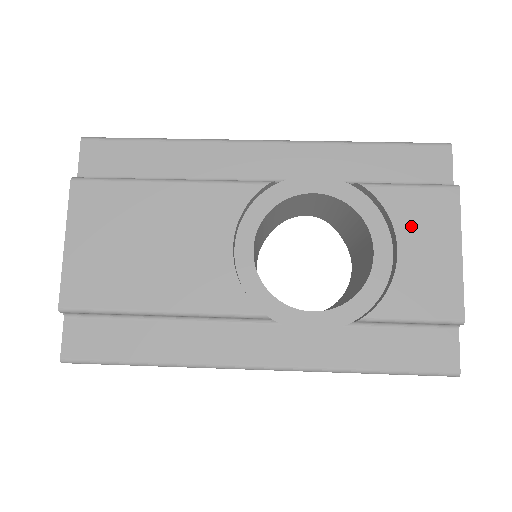
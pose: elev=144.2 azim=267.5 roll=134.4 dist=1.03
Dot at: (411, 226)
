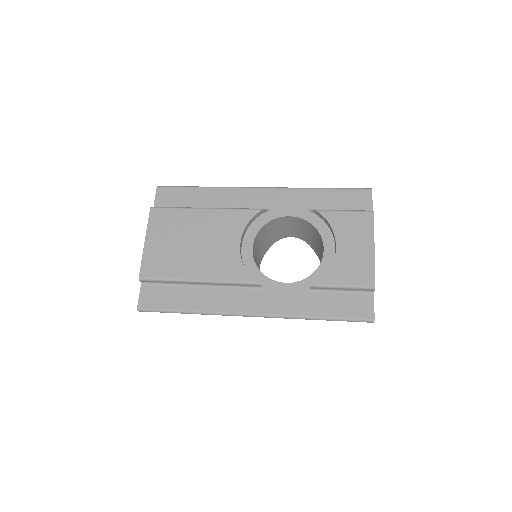
Dot at: (344, 233)
